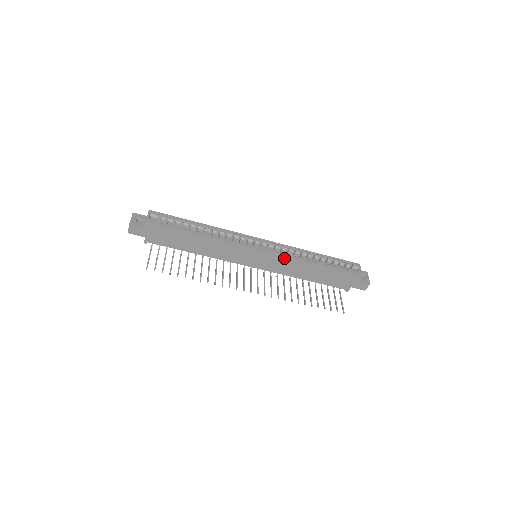
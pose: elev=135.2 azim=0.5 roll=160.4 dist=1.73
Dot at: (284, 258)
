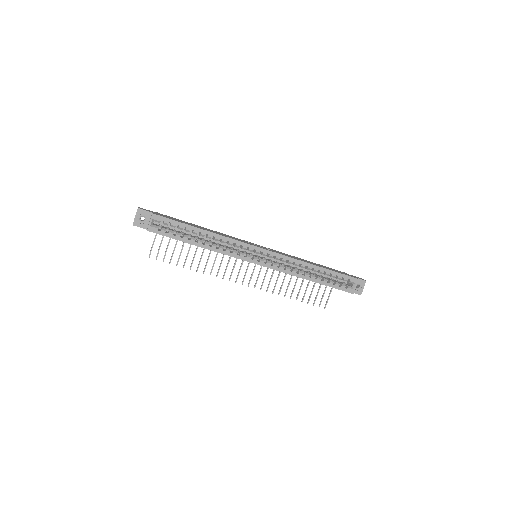
Dot at: occluded
